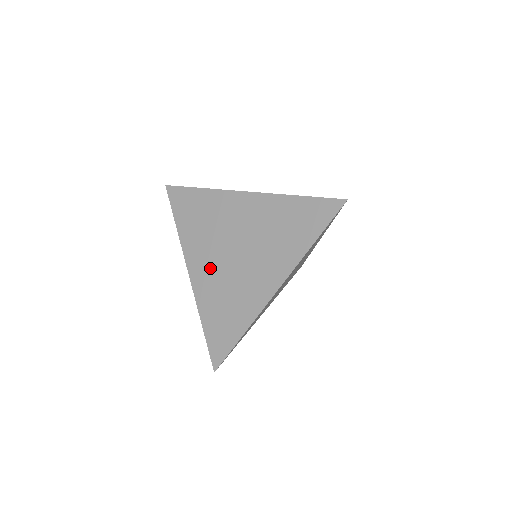
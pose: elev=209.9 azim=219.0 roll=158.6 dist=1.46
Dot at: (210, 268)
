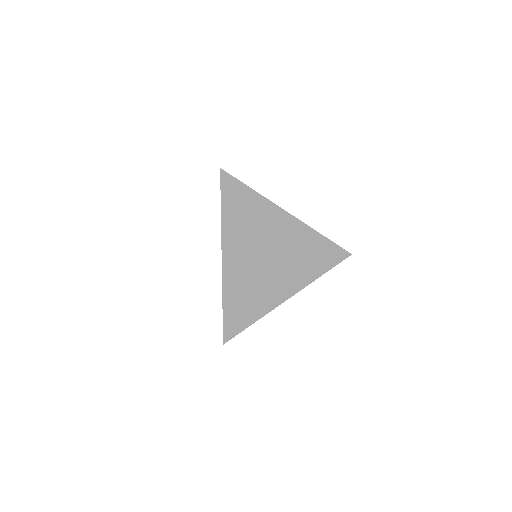
Dot at: (243, 260)
